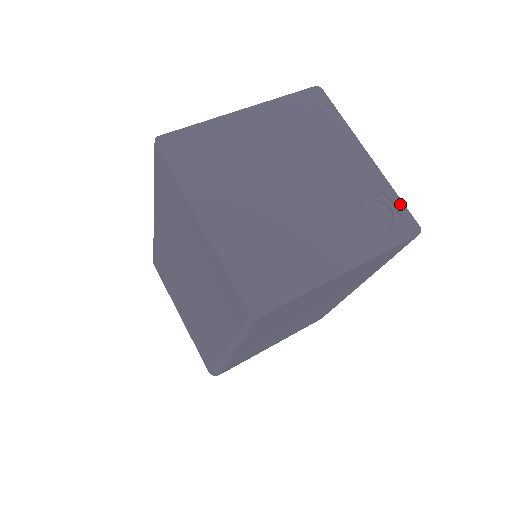
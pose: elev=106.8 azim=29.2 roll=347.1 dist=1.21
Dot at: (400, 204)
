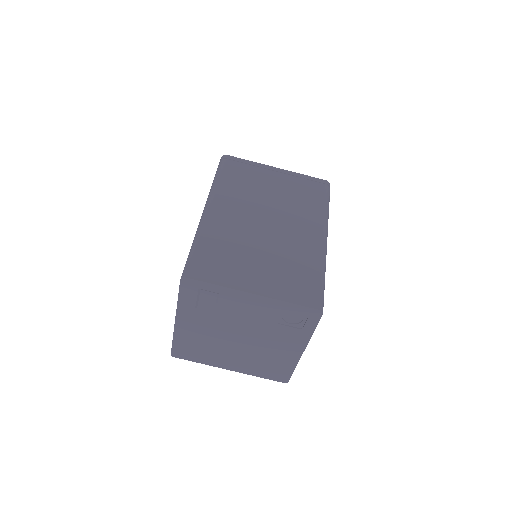
Dot at: (298, 307)
